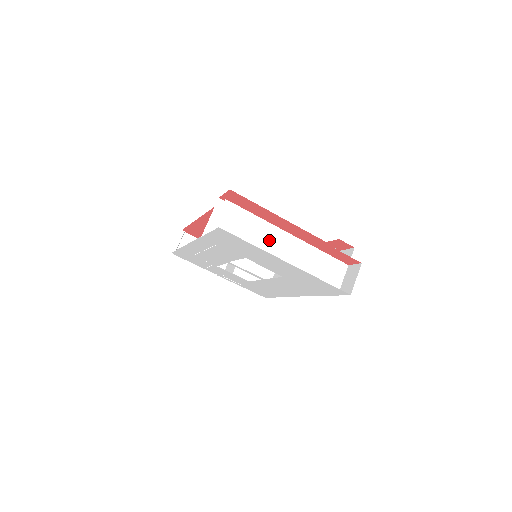
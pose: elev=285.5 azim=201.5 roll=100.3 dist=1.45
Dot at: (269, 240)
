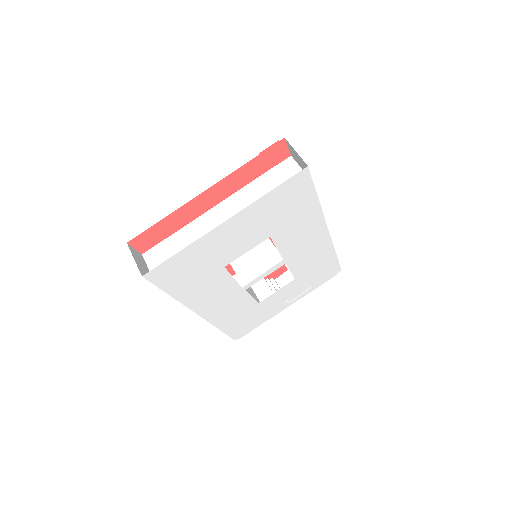
Dot at: (206, 231)
